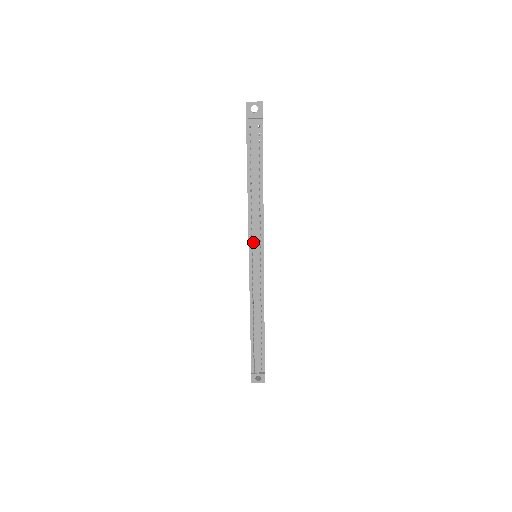
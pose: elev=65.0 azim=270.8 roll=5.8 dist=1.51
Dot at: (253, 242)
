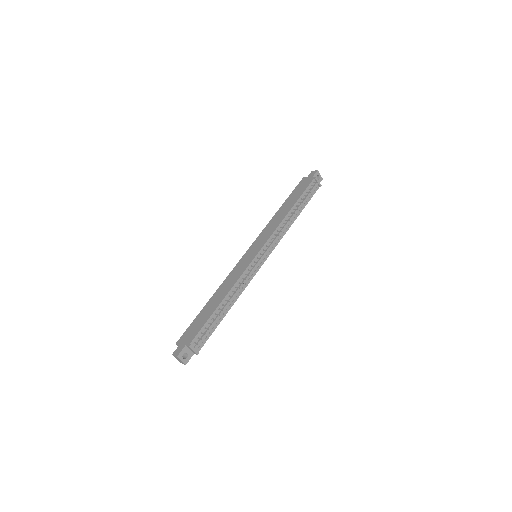
Dot at: (269, 244)
